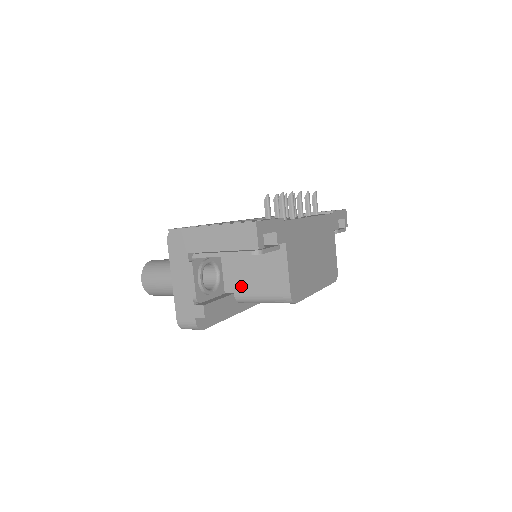
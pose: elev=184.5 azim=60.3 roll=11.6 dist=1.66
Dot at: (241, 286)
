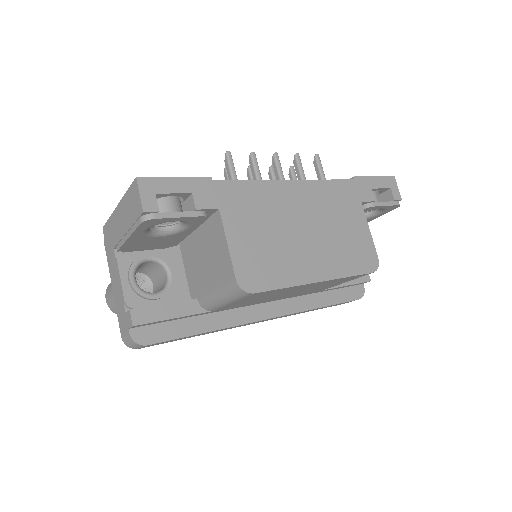
Dot at: (200, 286)
